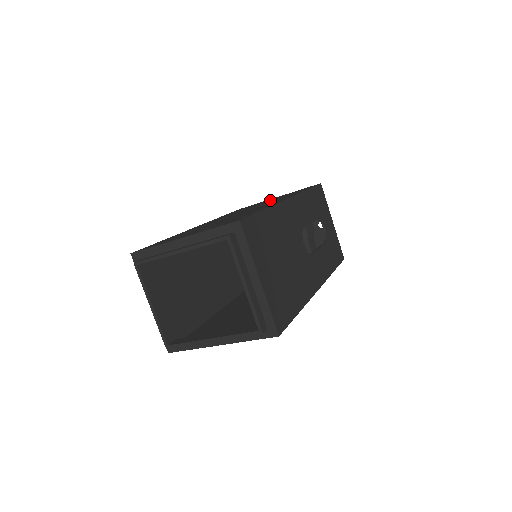
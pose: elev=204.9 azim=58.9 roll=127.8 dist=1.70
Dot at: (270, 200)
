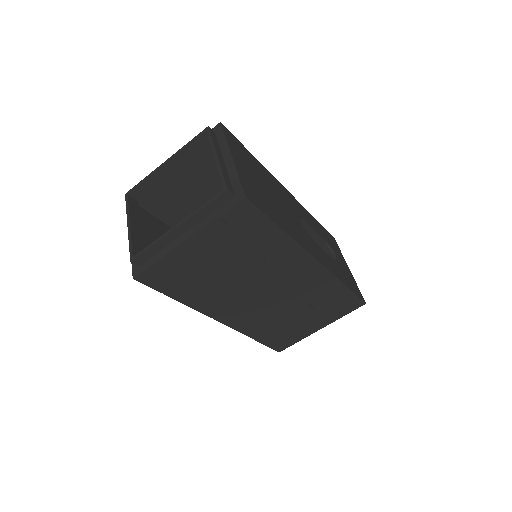
Dot at: occluded
